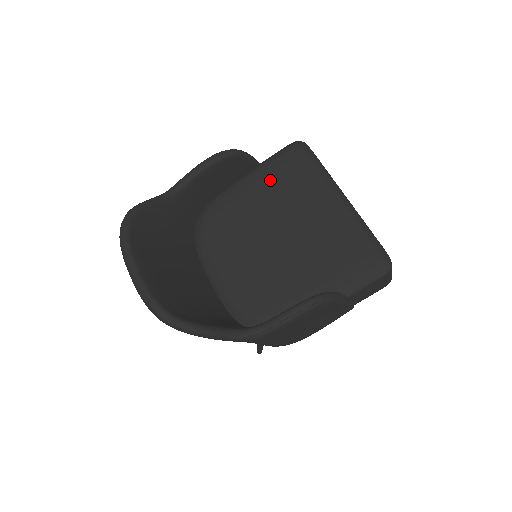
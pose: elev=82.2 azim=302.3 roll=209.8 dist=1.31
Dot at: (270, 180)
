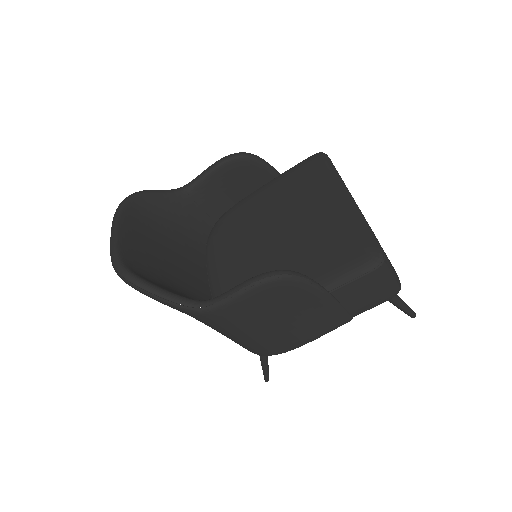
Dot at: (283, 186)
